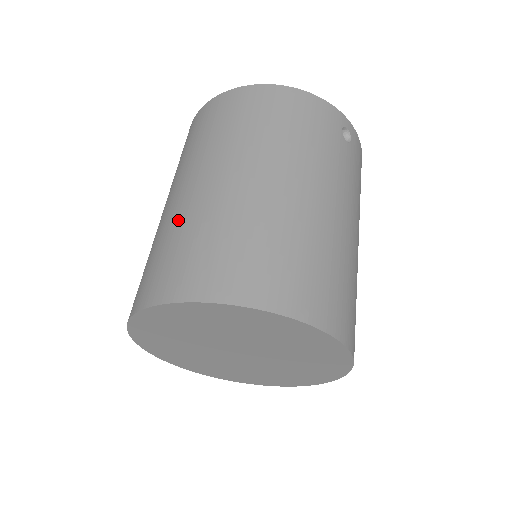
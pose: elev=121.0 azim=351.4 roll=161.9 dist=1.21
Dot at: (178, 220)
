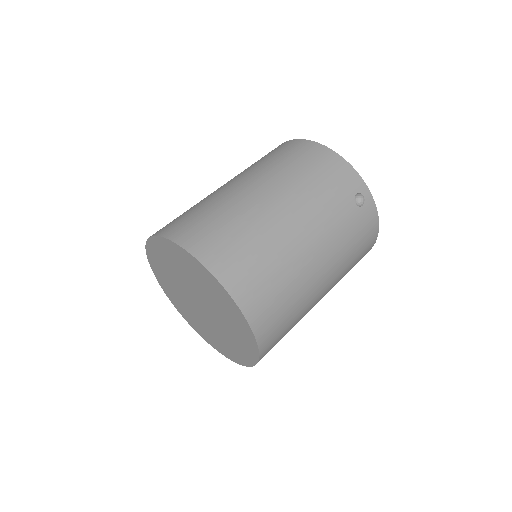
Dot at: (204, 199)
